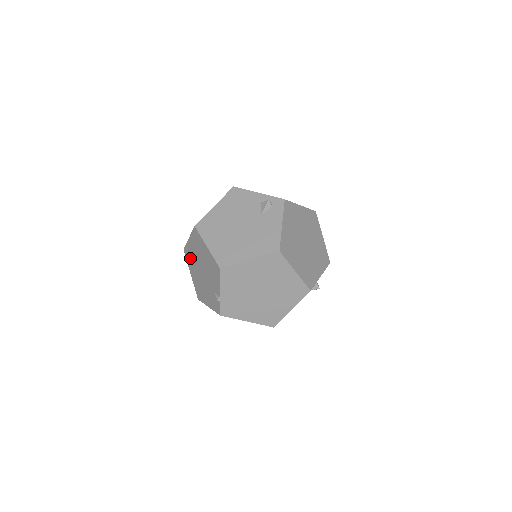
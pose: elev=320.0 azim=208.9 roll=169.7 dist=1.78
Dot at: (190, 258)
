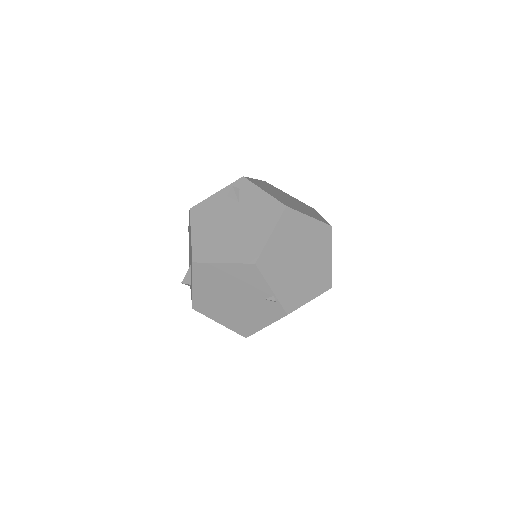
Dot at: (207, 306)
